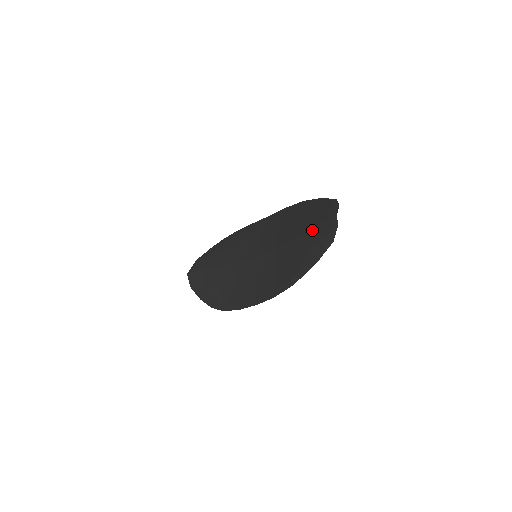
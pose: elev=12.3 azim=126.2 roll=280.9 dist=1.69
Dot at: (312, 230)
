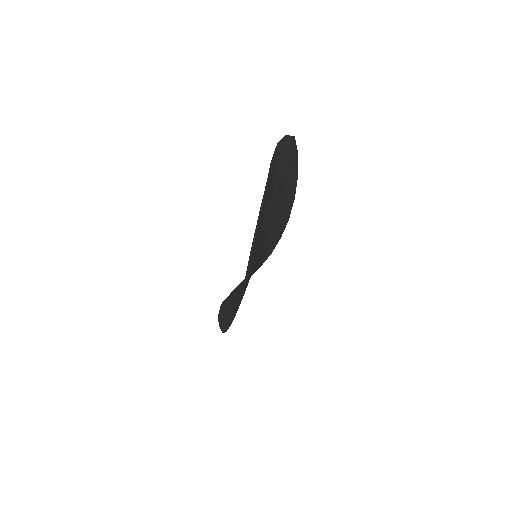
Dot at: occluded
